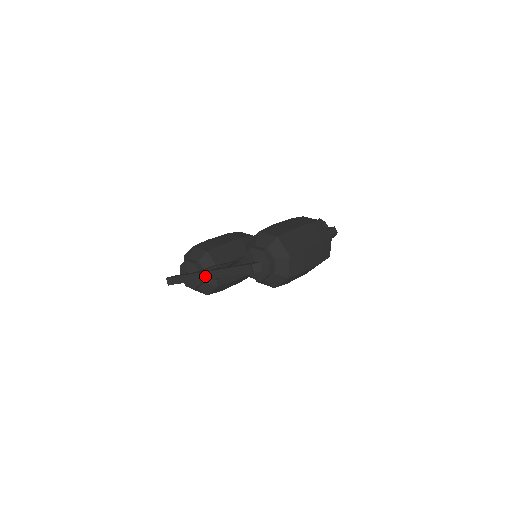
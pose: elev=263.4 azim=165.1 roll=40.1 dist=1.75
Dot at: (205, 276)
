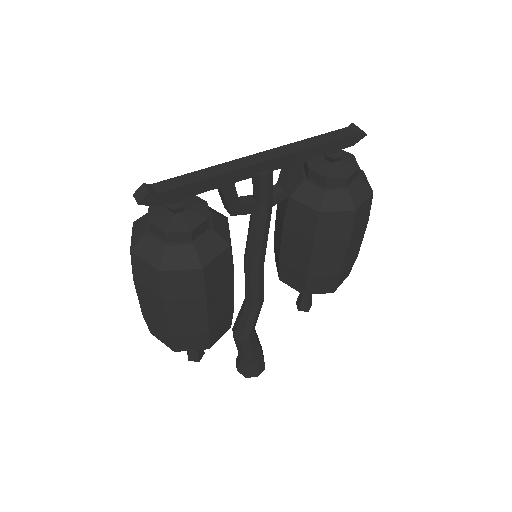
Dot at: (256, 158)
